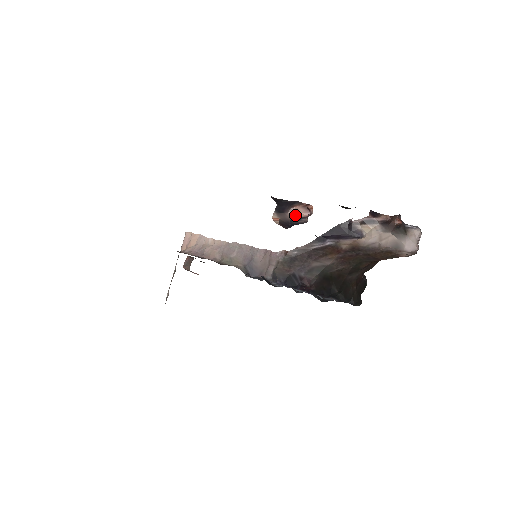
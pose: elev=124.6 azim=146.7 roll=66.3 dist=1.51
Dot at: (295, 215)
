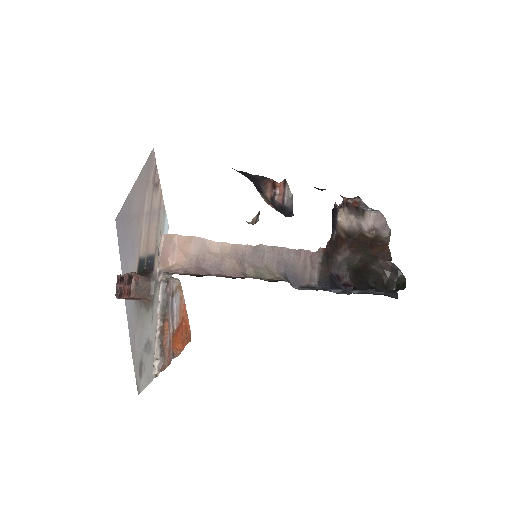
Dot at: (269, 195)
